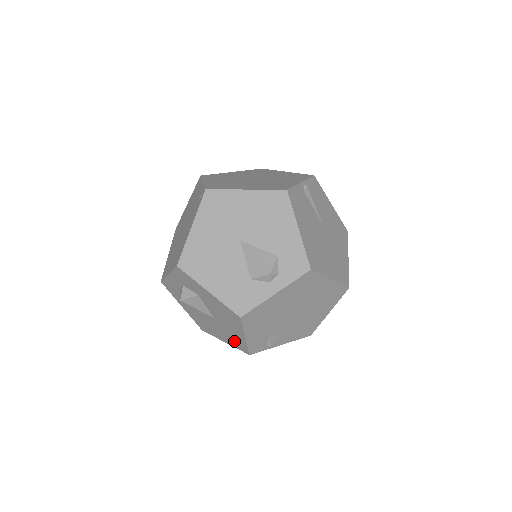
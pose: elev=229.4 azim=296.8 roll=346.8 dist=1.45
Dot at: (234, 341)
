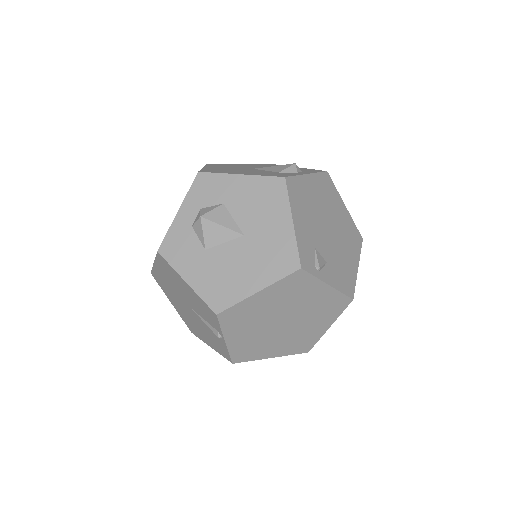
Dot at: (275, 261)
